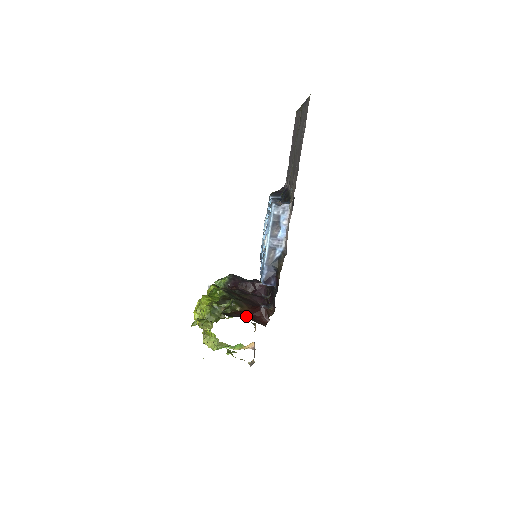
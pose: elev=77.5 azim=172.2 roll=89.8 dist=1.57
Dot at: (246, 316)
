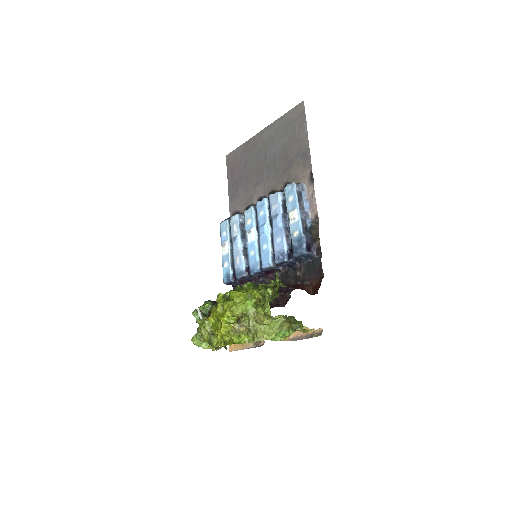
Dot at: occluded
